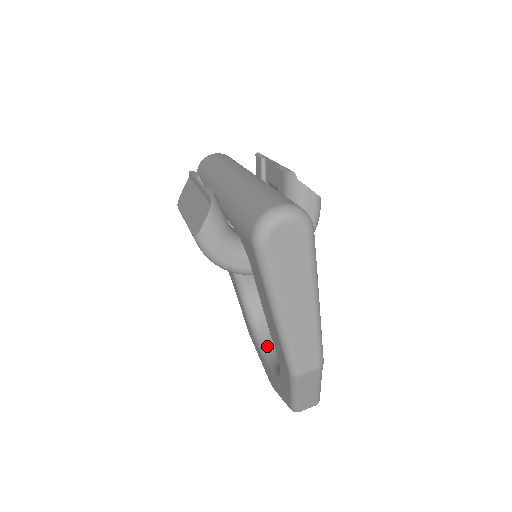
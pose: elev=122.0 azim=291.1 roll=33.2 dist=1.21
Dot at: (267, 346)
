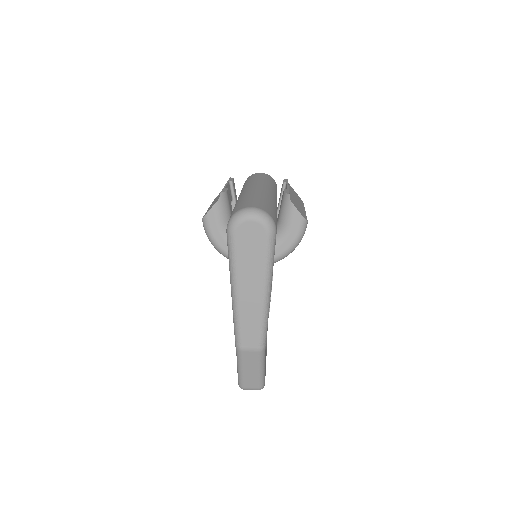
Dot at: occluded
